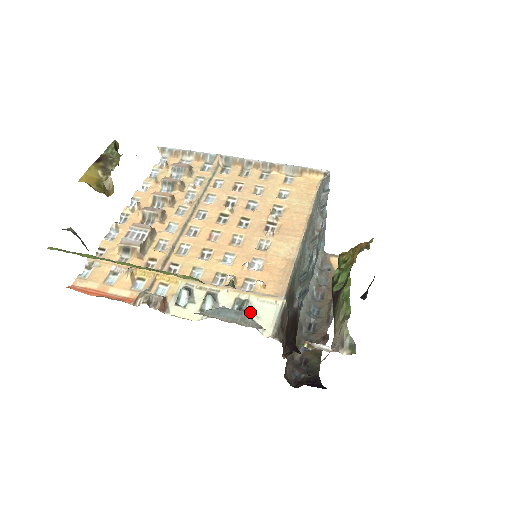
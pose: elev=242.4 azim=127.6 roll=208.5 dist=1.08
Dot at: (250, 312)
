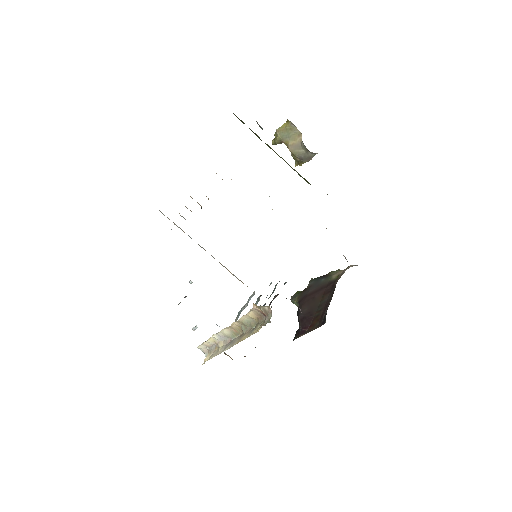
Dot at: occluded
